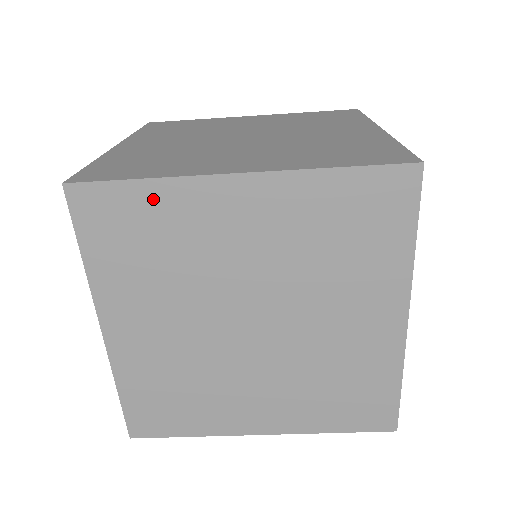
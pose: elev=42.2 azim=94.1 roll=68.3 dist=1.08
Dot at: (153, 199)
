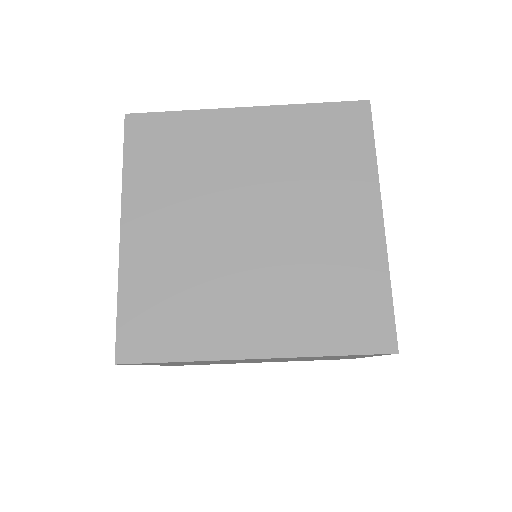
Dot at: (185, 124)
